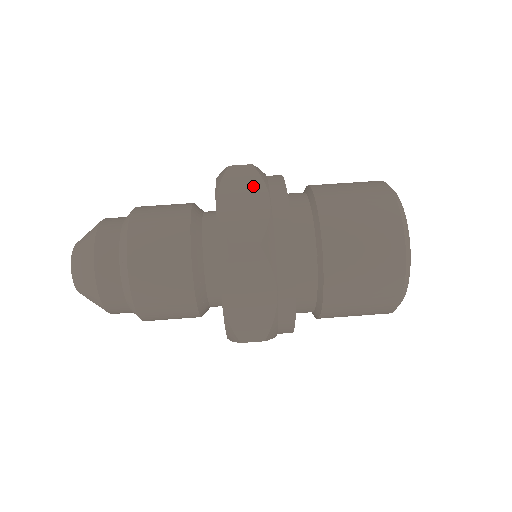
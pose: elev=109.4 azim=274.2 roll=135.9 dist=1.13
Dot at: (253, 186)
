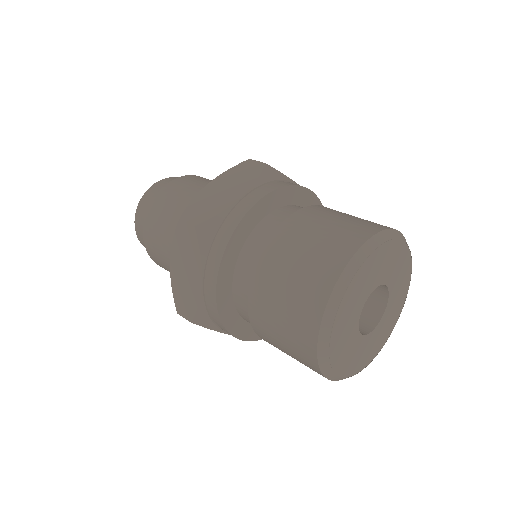
Dot at: (245, 180)
